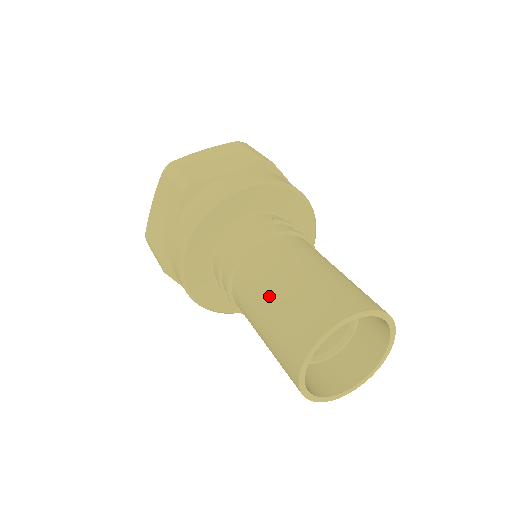
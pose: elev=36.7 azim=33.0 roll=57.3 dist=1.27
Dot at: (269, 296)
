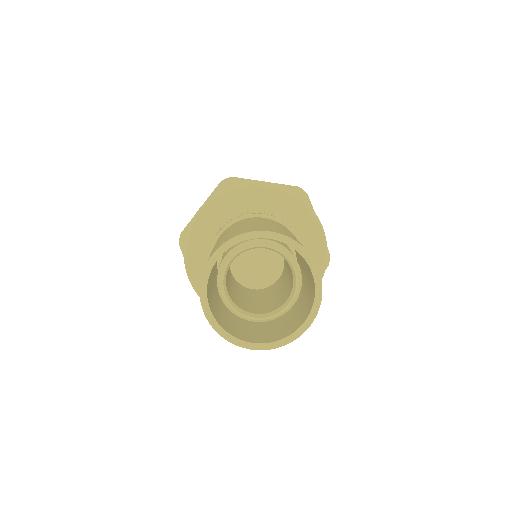
Dot at: occluded
